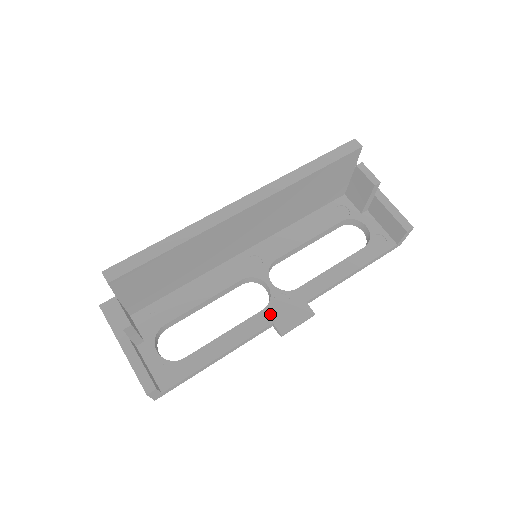
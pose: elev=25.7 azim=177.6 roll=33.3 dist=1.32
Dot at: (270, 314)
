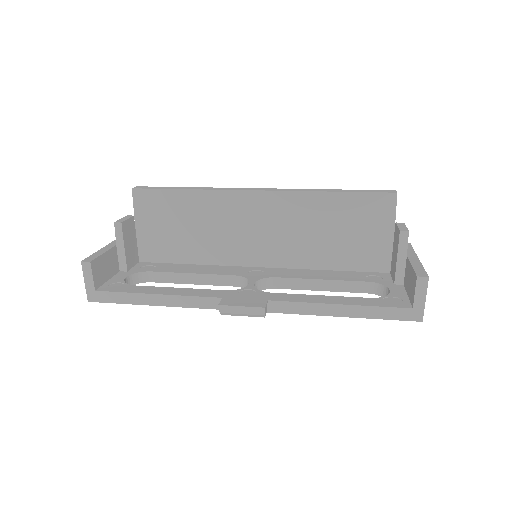
Dot at: (228, 294)
